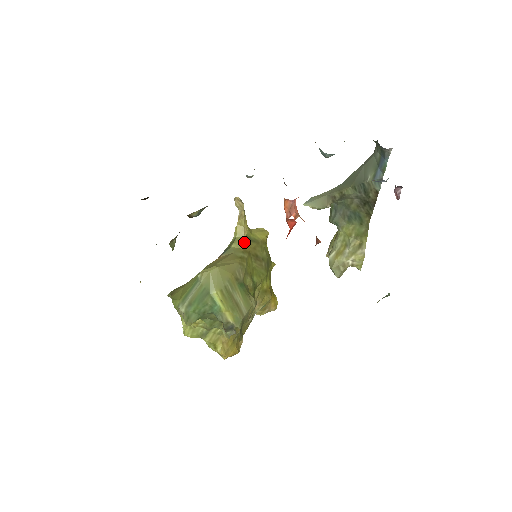
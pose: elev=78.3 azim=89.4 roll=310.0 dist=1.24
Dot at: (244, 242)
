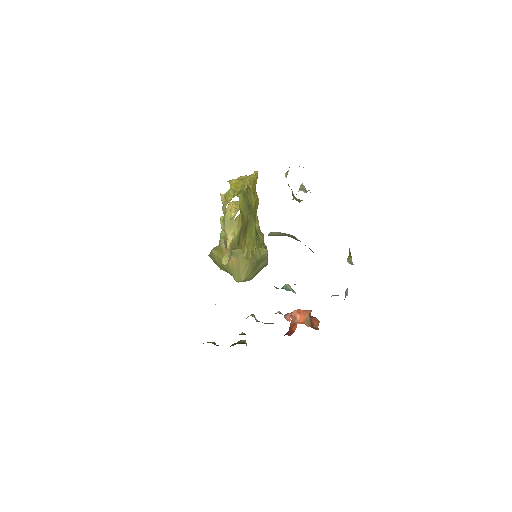
Dot at: (239, 247)
